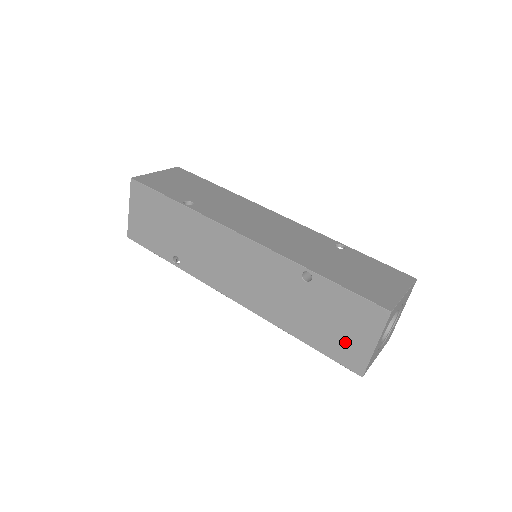
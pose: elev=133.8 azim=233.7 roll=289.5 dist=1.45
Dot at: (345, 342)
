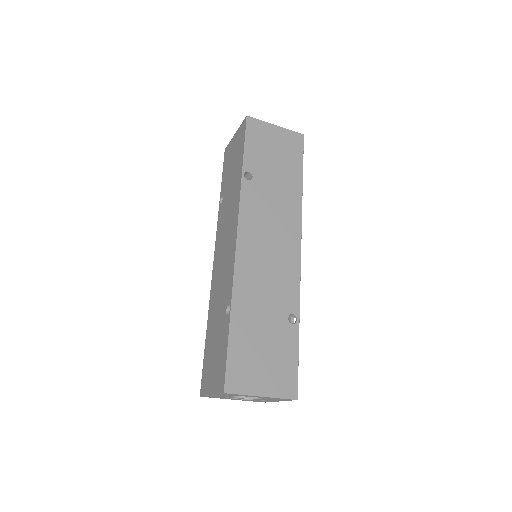
Dot at: (209, 369)
